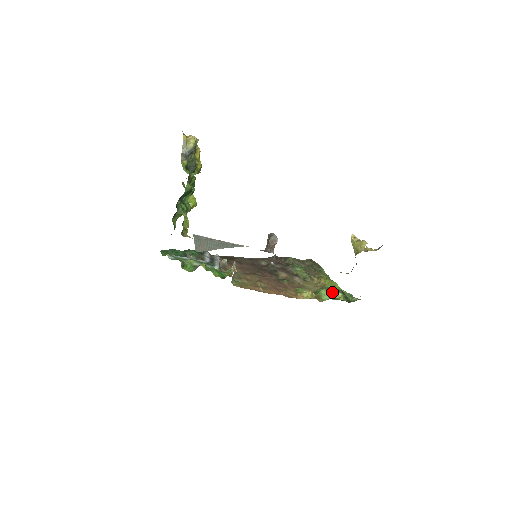
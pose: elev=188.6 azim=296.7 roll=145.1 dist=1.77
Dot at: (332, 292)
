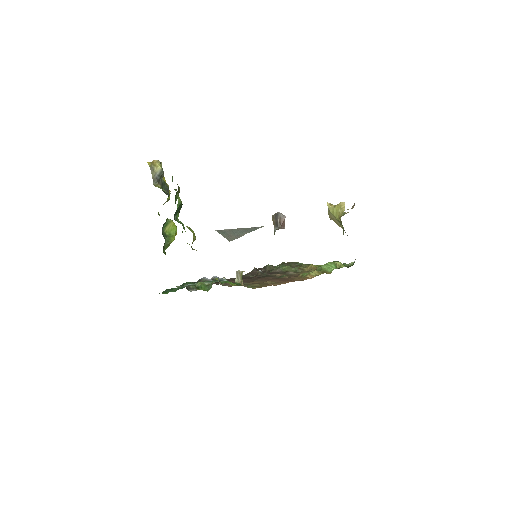
Dot at: (332, 263)
